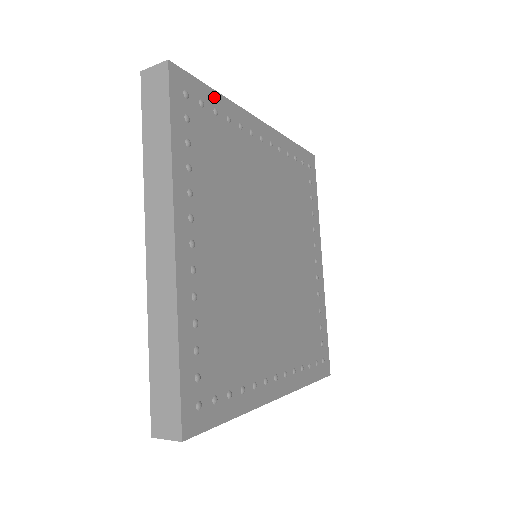
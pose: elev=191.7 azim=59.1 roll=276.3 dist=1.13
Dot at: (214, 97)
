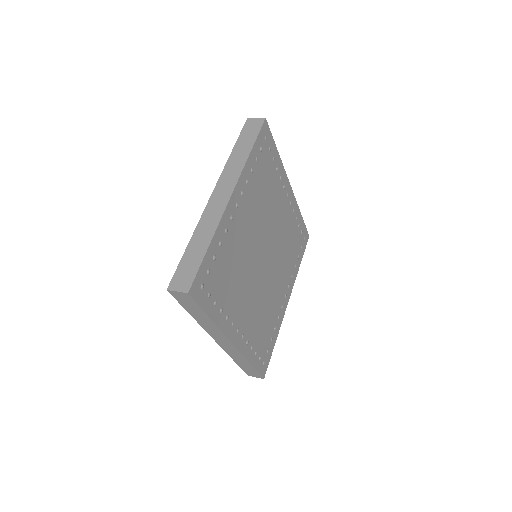
Dot at: (276, 152)
